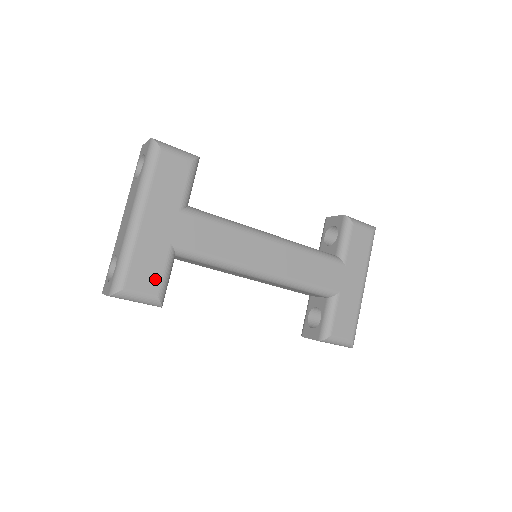
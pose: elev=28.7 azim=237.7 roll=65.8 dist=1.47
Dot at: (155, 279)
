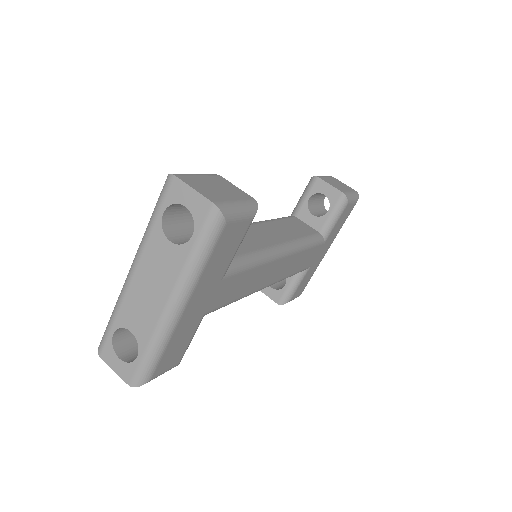
Dot at: (181, 352)
